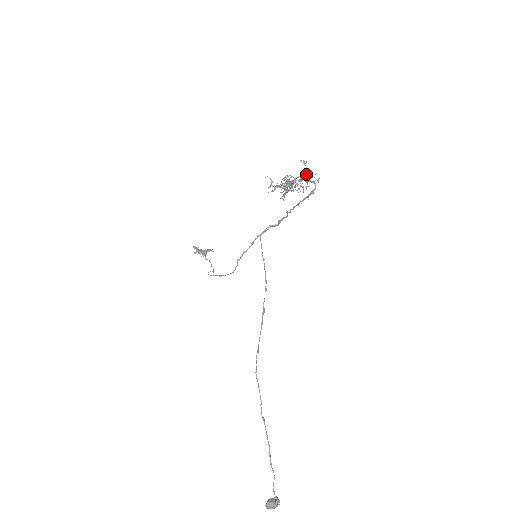
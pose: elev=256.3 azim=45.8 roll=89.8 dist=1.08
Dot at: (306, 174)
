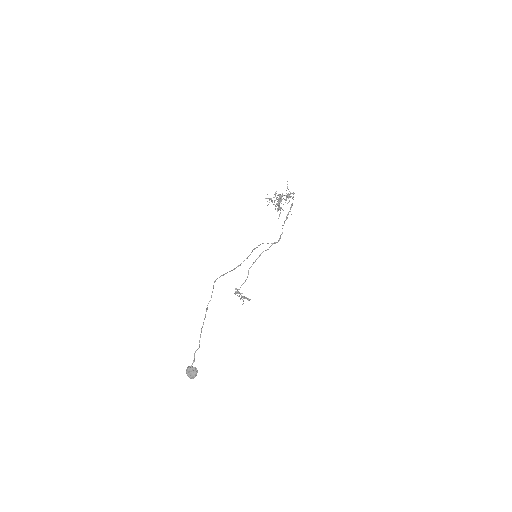
Dot at: (289, 194)
